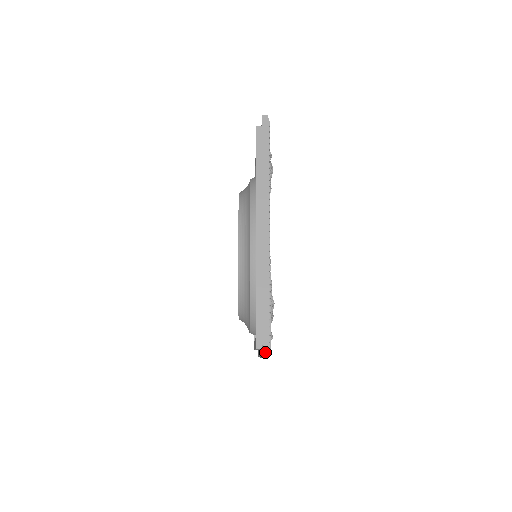
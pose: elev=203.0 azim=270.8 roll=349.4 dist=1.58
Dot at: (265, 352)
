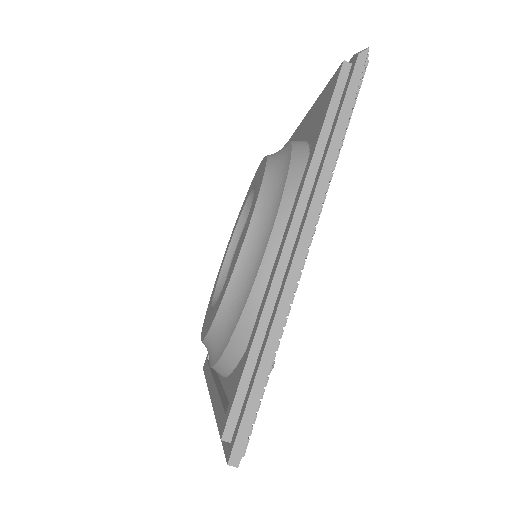
Dot at: (362, 50)
